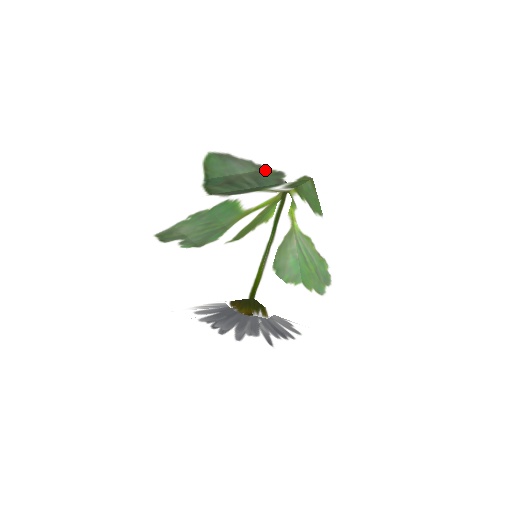
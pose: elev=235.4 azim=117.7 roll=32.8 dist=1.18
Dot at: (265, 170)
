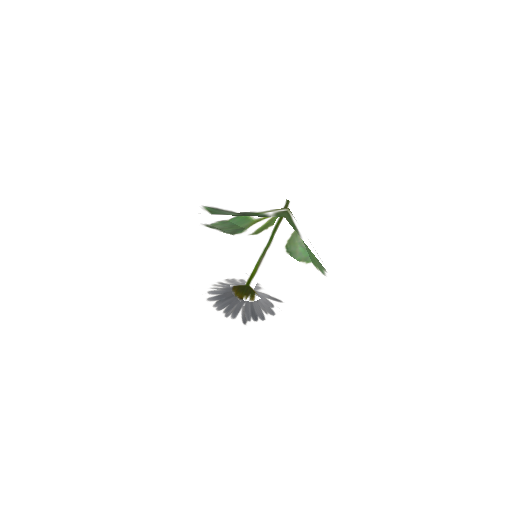
Dot at: occluded
